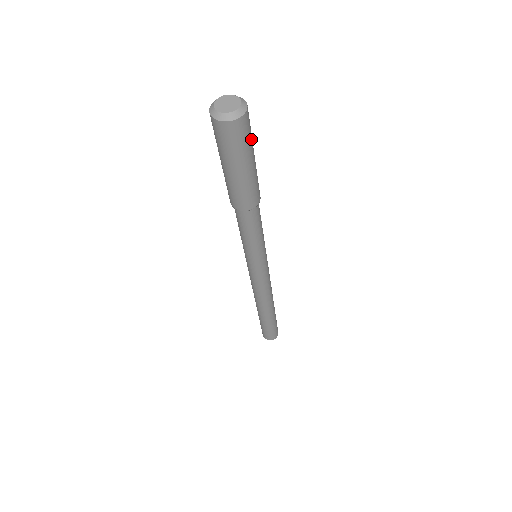
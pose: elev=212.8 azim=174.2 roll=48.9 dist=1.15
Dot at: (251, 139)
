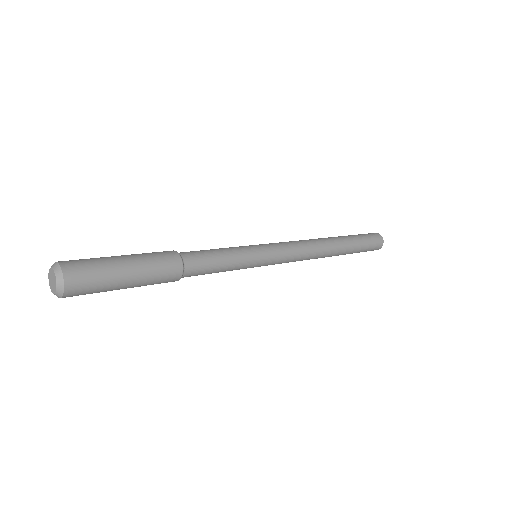
Dot at: (102, 280)
